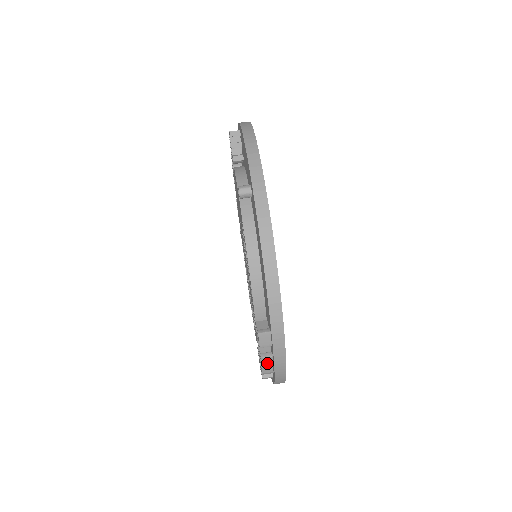
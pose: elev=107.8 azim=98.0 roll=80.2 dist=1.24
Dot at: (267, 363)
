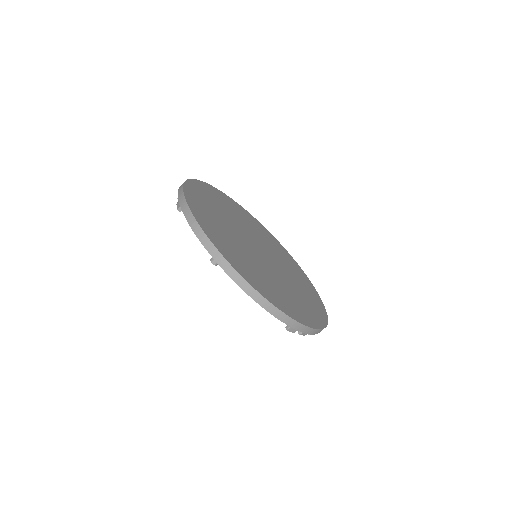
Dot at: occluded
